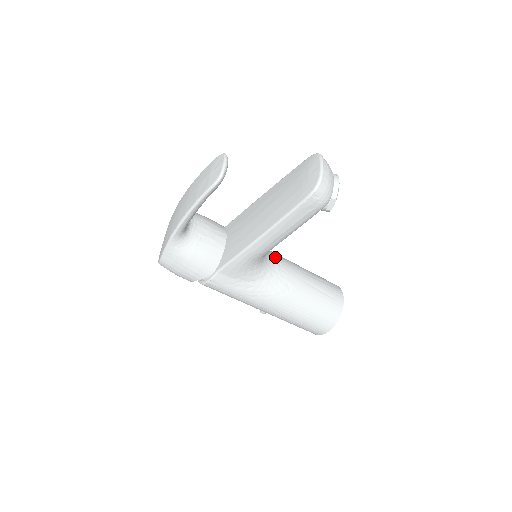
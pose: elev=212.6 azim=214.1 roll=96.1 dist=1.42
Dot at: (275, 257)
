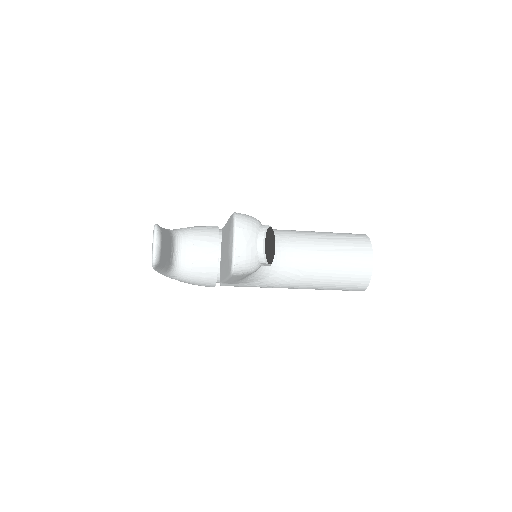
Dot at: (279, 247)
